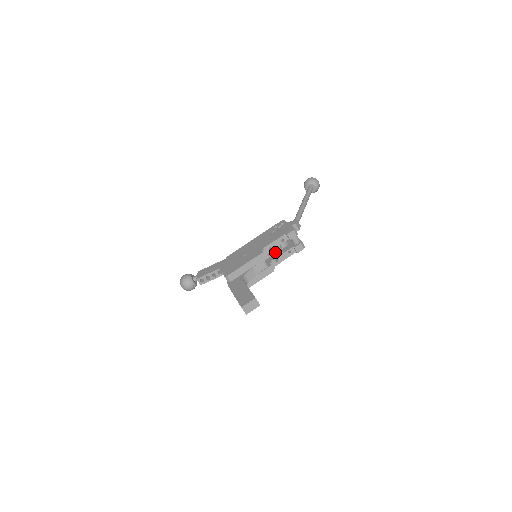
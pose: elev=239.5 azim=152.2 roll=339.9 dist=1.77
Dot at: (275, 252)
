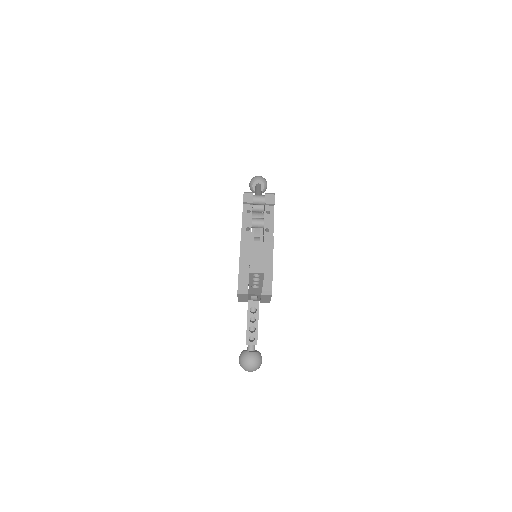
Dot at: (261, 230)
